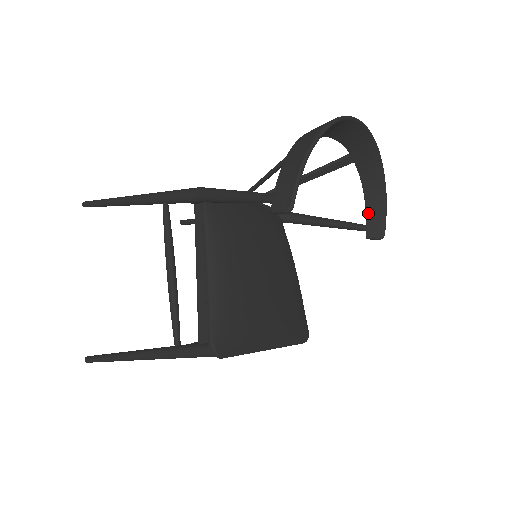
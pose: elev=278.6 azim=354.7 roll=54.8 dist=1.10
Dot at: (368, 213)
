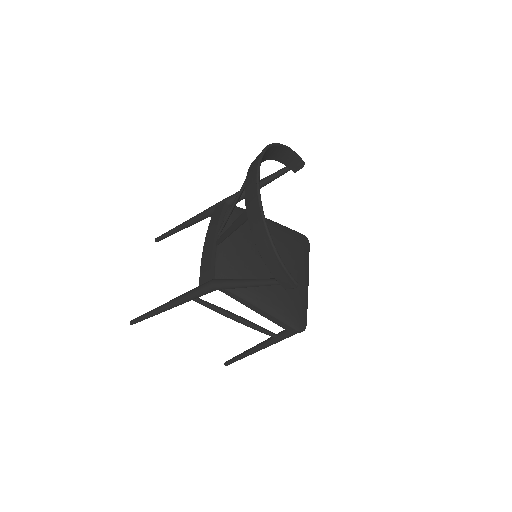
Dot at: (285, 163)
